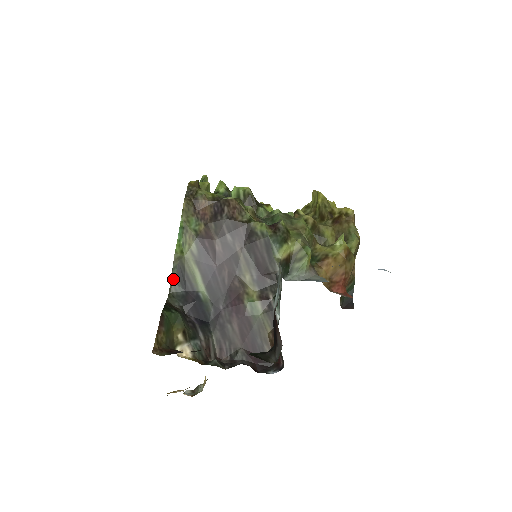
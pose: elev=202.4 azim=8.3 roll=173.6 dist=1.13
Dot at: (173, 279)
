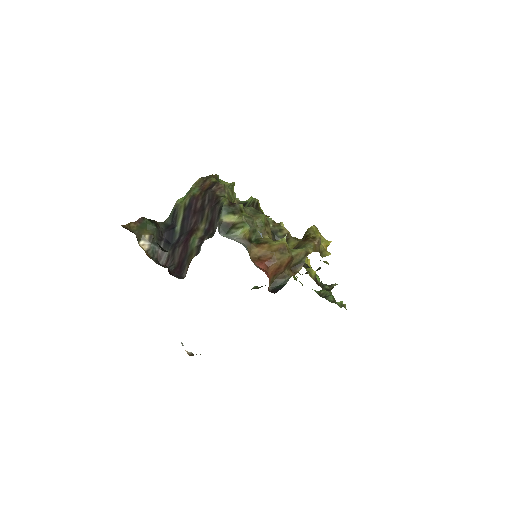
Dot at: (170, 215)
